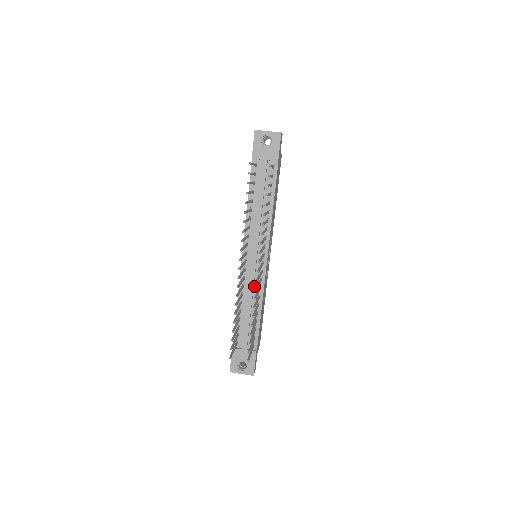
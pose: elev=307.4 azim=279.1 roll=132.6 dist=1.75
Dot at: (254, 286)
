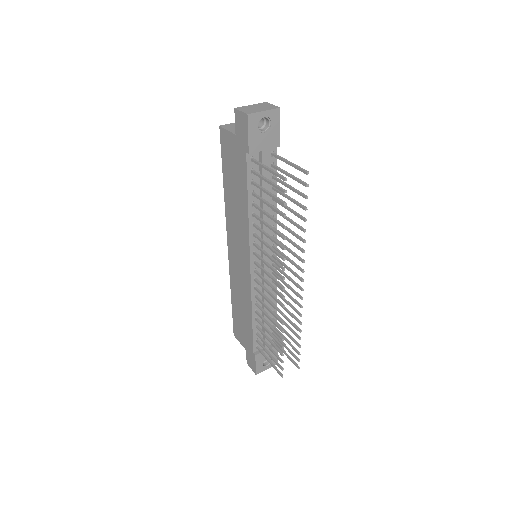
Dot at: occluded
